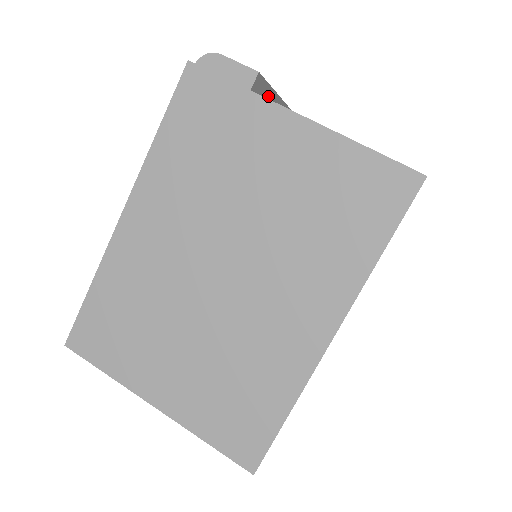
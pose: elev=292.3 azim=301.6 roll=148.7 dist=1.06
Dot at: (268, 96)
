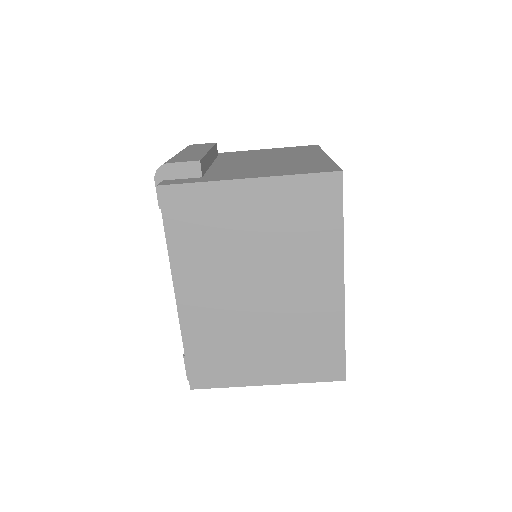
Dot at: (206, 161)
